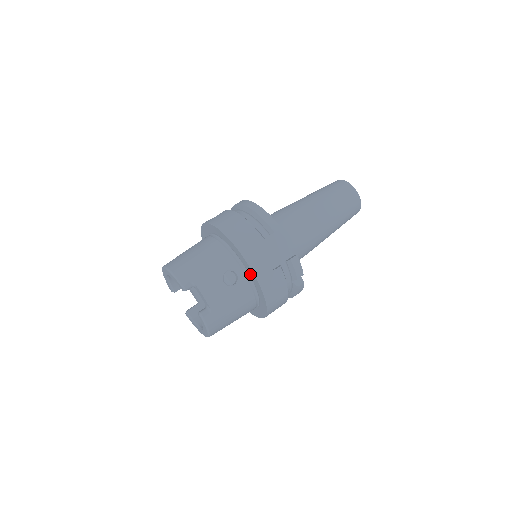
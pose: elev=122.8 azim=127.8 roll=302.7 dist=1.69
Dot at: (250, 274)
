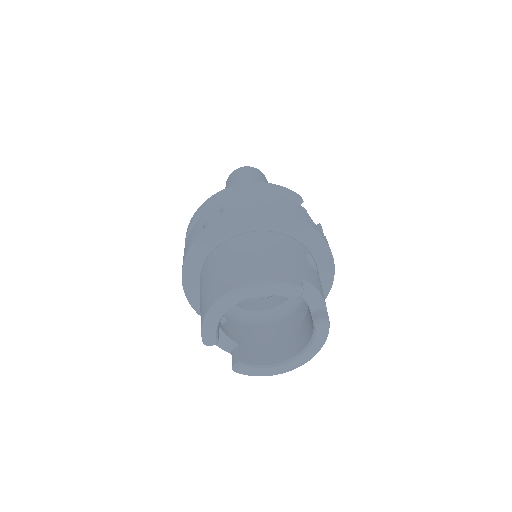
Dot at: (317, 253)
